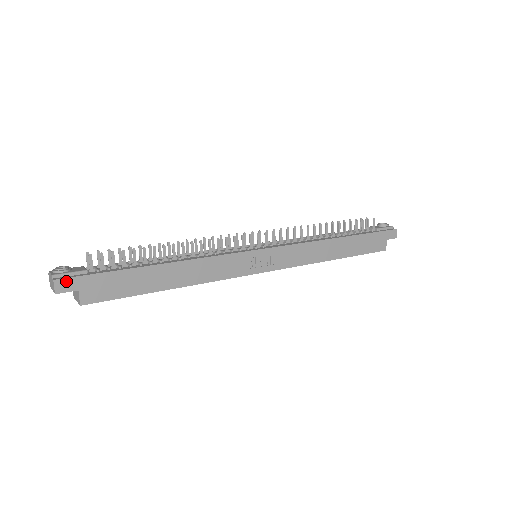
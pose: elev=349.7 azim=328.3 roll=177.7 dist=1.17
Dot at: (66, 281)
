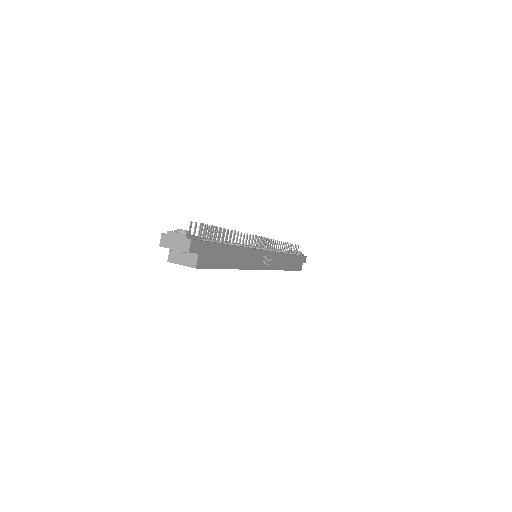
Dot at: (196, 243)
